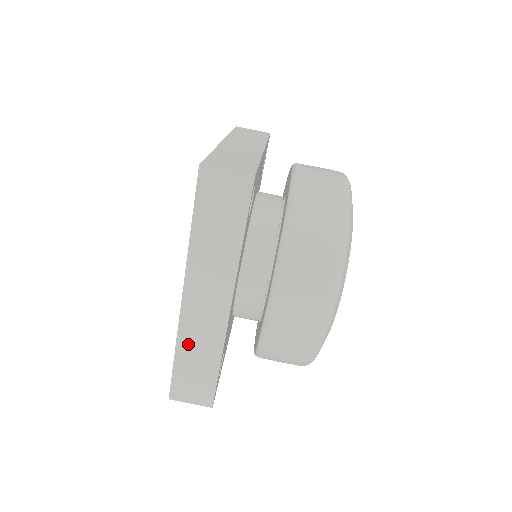
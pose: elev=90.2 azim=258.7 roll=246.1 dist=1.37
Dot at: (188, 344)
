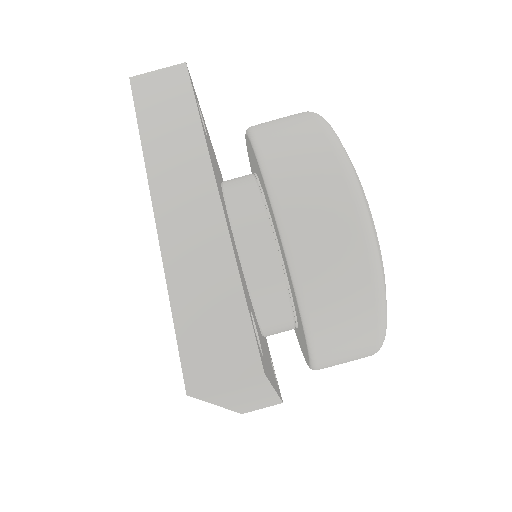
Dot at: (184, 275)
